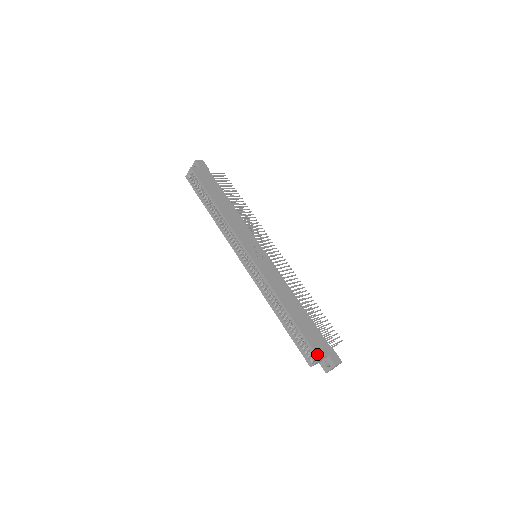
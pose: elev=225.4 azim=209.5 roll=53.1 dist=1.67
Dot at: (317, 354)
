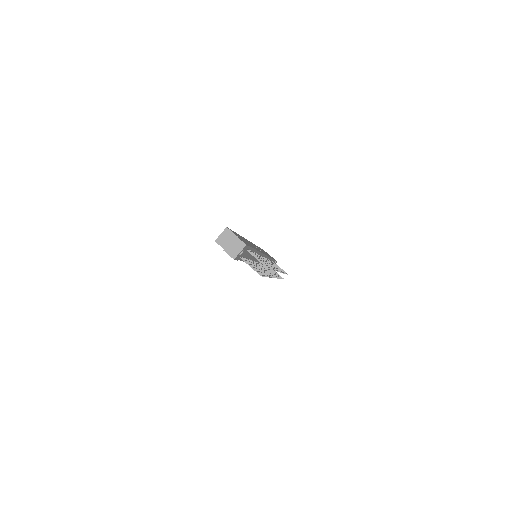
Dot at: occluded
